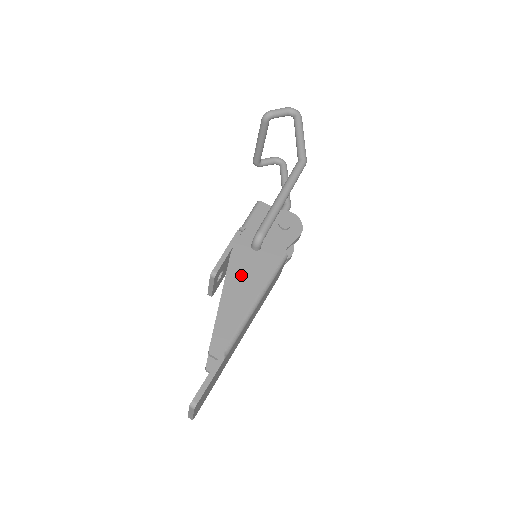
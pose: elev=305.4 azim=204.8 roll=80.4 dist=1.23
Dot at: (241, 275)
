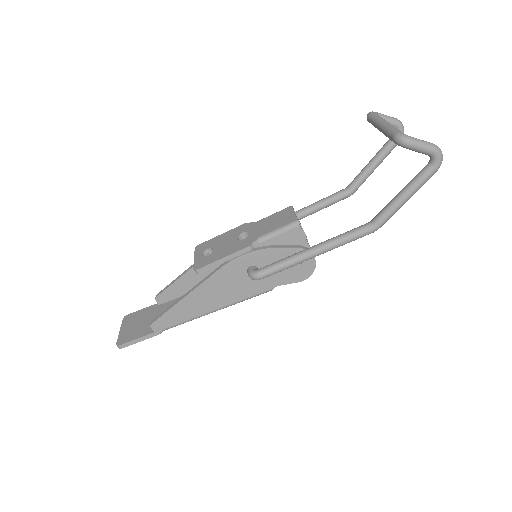
Dot at: (218, 287)
